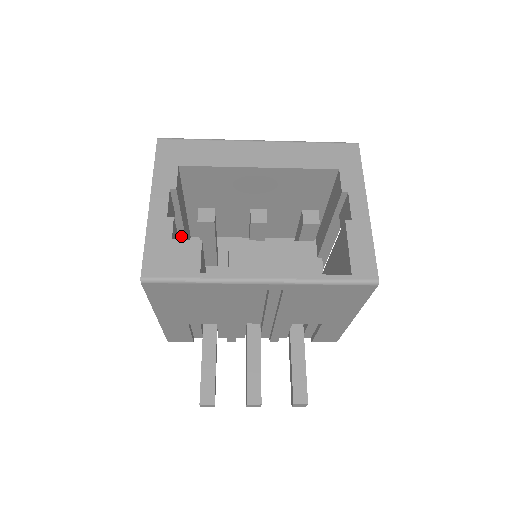
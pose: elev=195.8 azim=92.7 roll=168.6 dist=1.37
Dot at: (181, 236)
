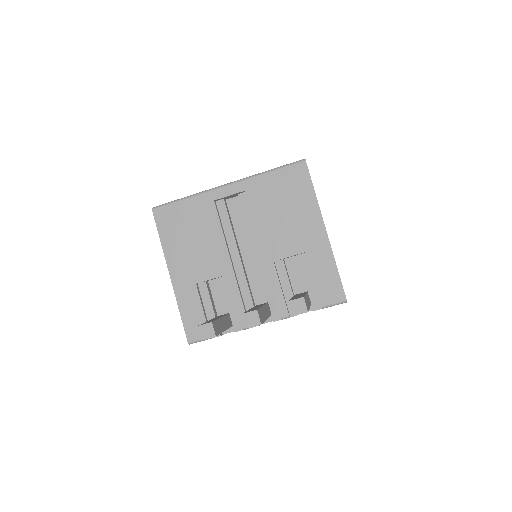
Dot at: occluded
